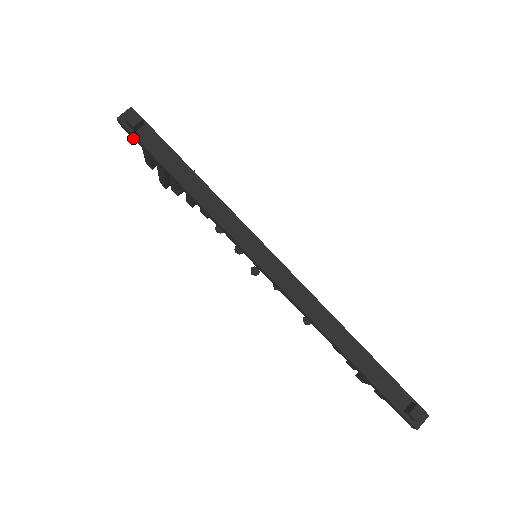
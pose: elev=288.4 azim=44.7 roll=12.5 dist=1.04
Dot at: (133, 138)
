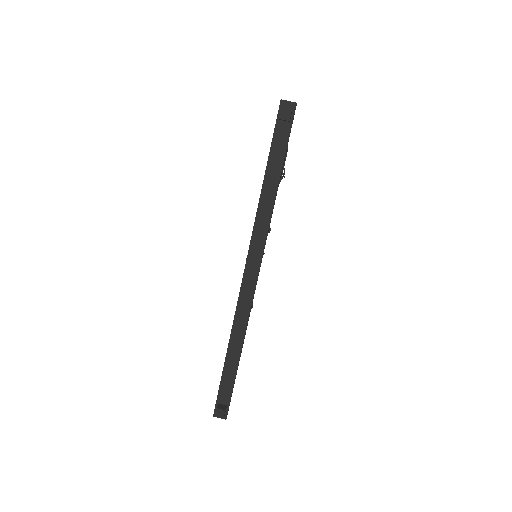
Dot at: occluded
